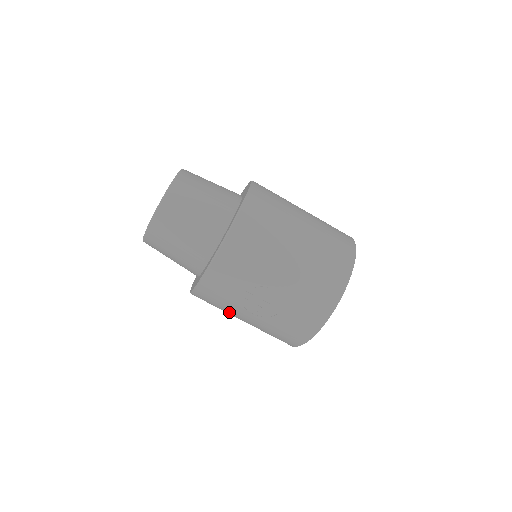
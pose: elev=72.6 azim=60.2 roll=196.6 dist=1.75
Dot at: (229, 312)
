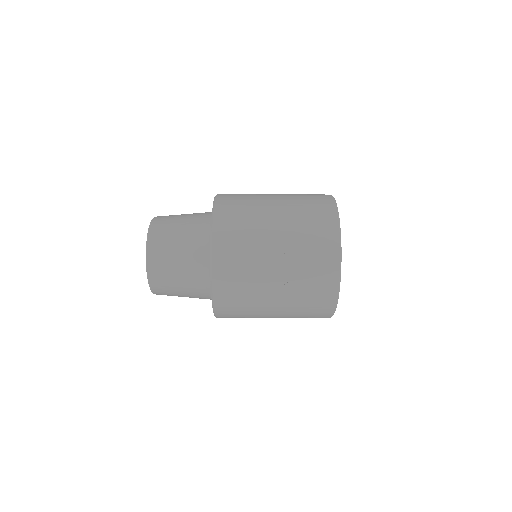
Dot at: (256, 306)
